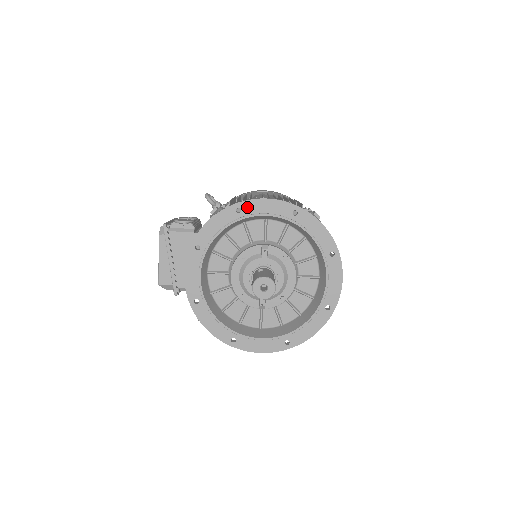
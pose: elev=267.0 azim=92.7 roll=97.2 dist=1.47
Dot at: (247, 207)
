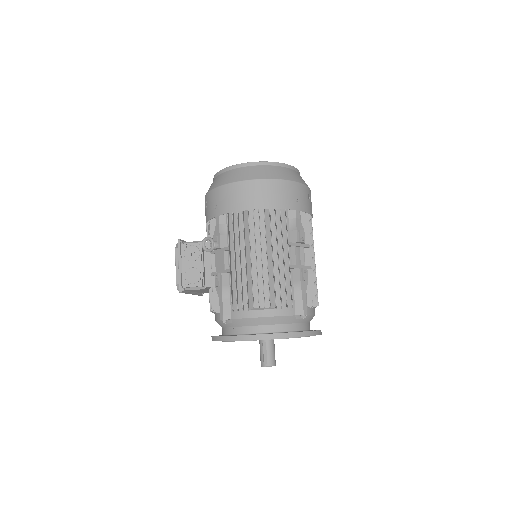
Dot at: occluded
